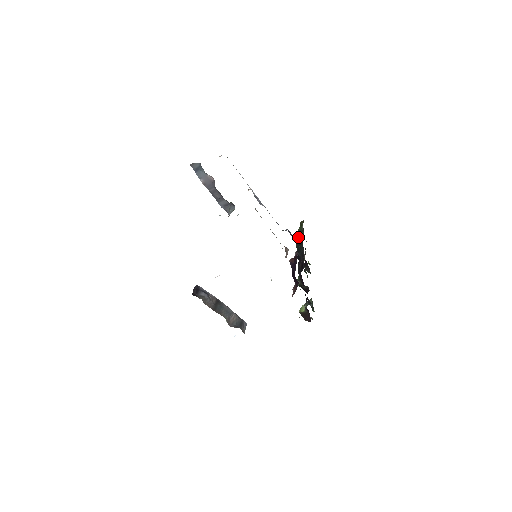
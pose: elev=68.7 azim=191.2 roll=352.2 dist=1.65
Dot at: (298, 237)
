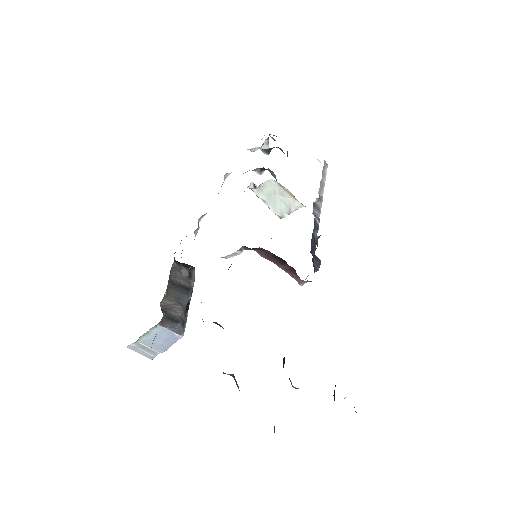
Dot at: occluded
